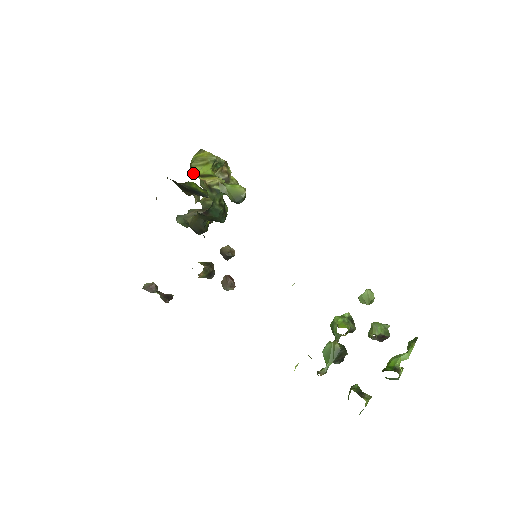
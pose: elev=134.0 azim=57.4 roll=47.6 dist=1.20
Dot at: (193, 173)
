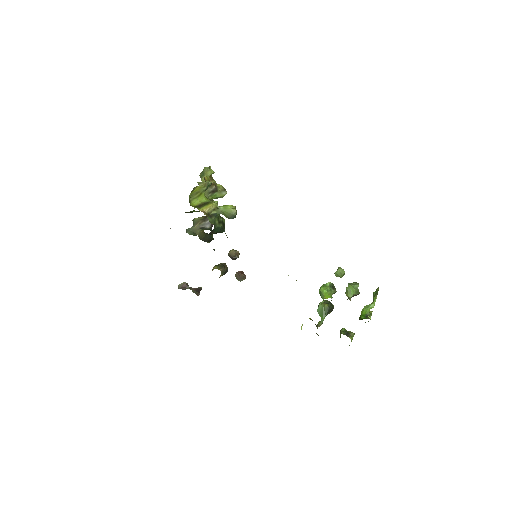
Dot at: (193, 206)
